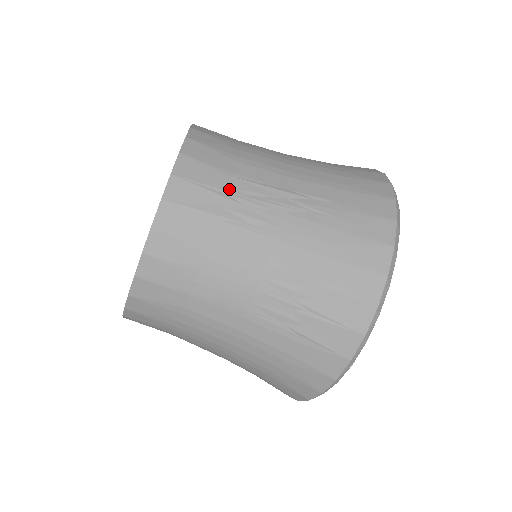
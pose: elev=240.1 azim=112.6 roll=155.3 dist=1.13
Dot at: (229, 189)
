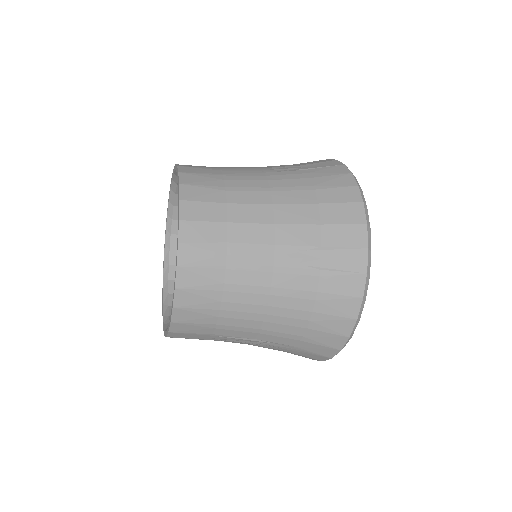
Dot at: (210, 338)
